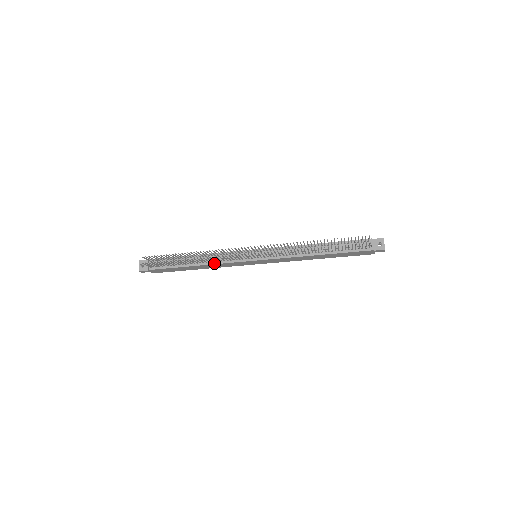
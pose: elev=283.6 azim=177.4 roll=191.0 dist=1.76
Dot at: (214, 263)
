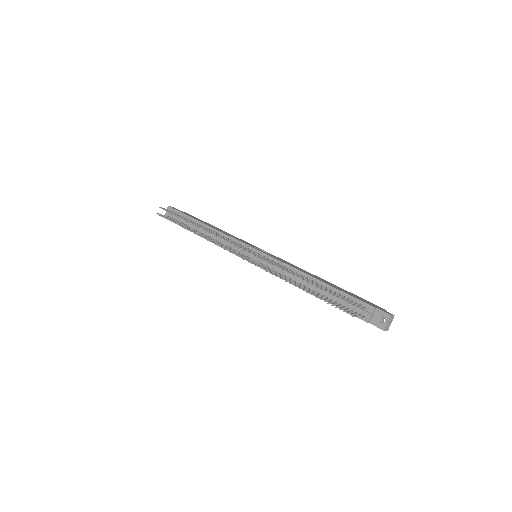
Dot at: occluded
